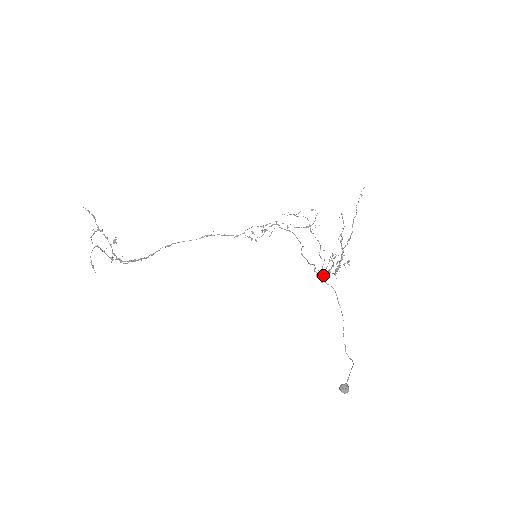
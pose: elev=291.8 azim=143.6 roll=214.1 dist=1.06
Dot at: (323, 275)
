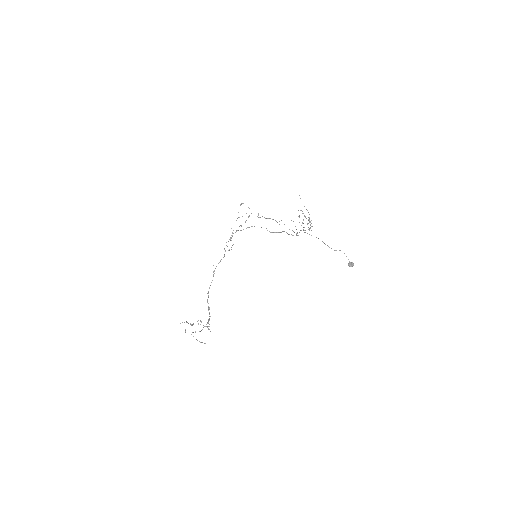
Dot at: (297, 233)
